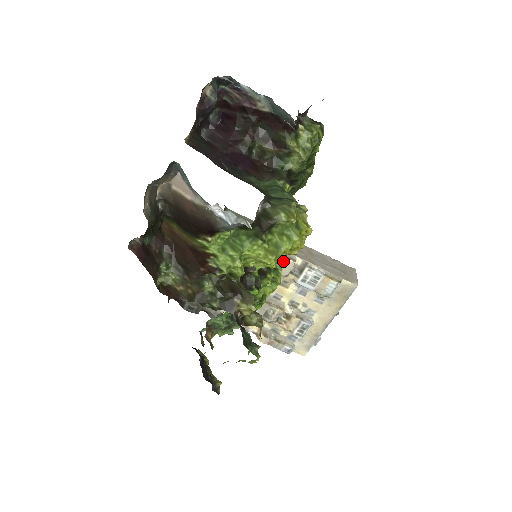
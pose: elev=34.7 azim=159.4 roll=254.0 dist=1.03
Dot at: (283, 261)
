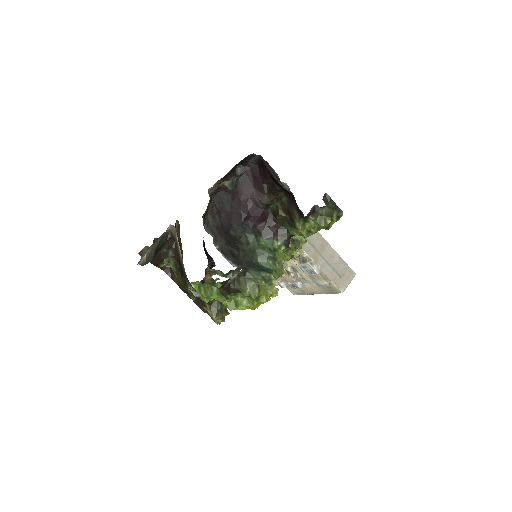
Dot at: occluded
